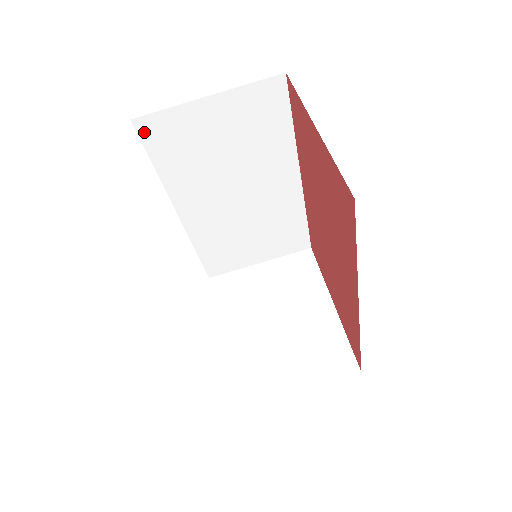
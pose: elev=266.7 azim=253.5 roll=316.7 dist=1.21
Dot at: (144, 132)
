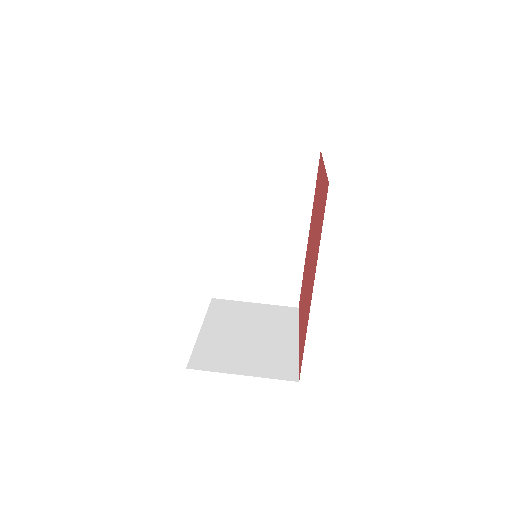
Dot at: (221, 153)
